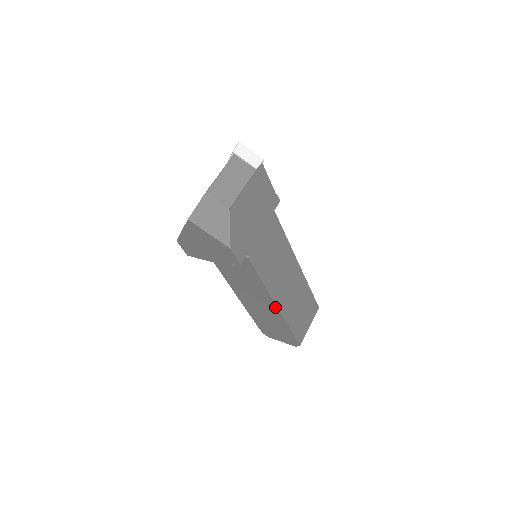
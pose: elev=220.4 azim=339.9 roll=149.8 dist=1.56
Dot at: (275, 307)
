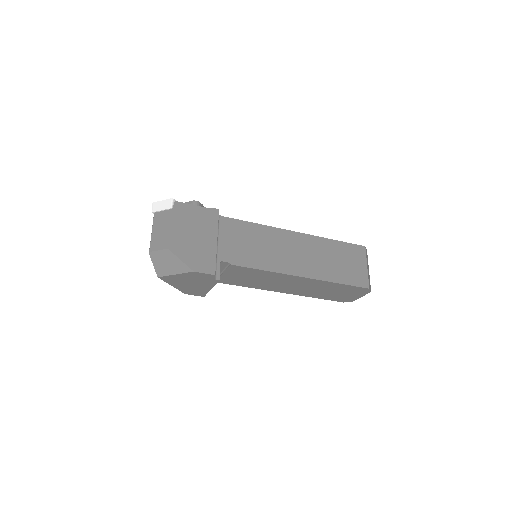
Dot at: (303, 278)
